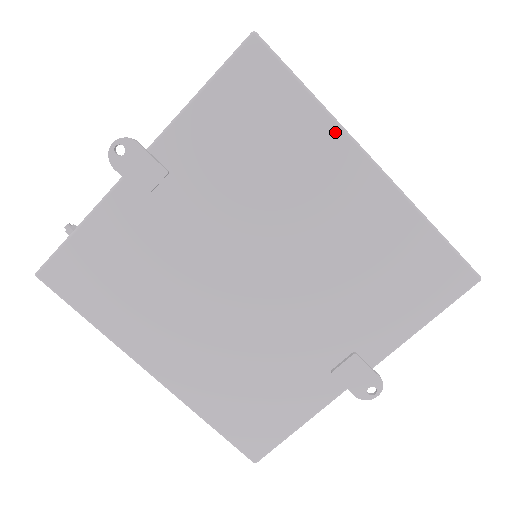
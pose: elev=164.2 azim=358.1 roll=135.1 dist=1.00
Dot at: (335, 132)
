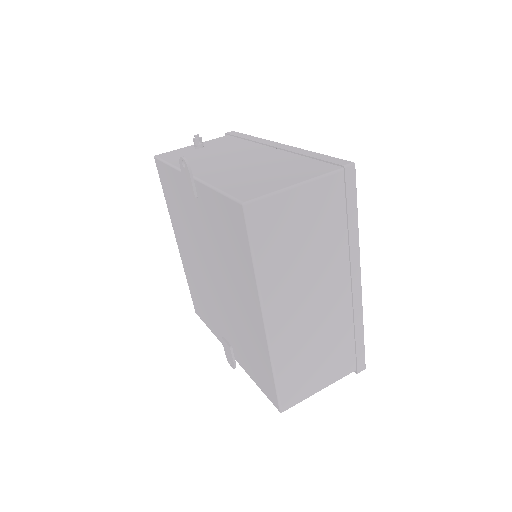
Dot at: (255, 289)
